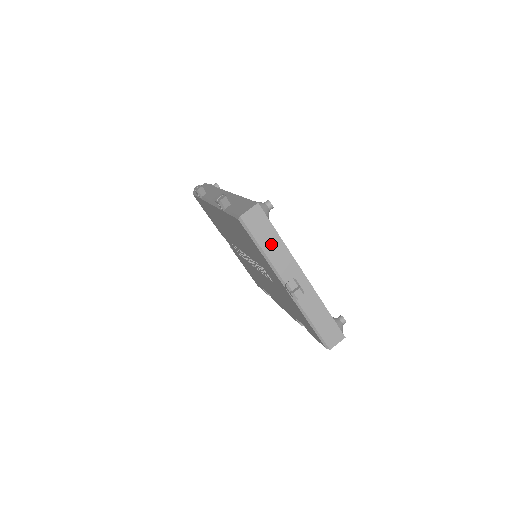
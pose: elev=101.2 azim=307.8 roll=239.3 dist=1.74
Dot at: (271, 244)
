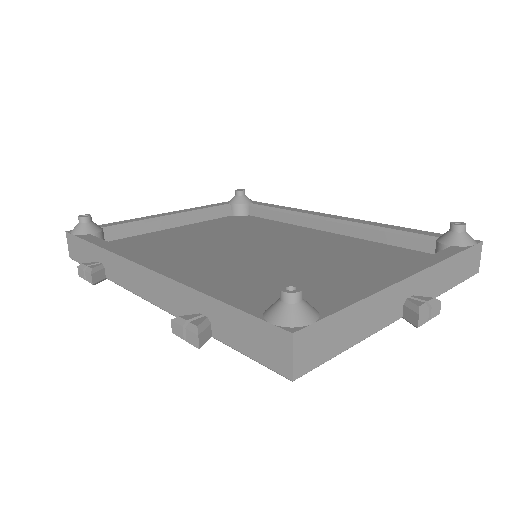
Dot at: (354, 326)
